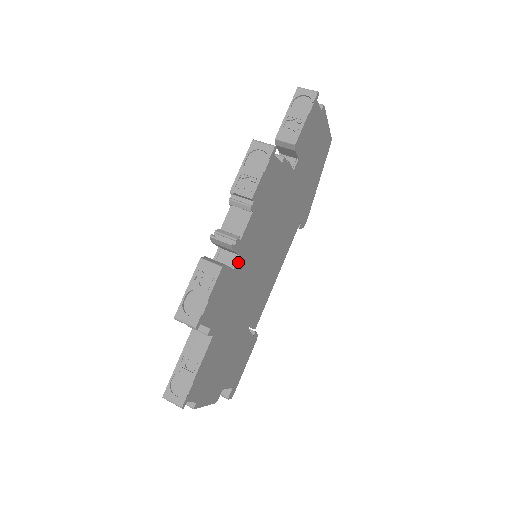
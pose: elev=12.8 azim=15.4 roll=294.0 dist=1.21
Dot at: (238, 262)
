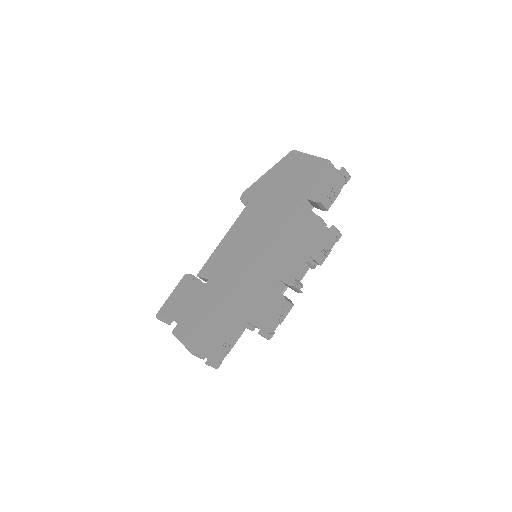
Dot at: (283, 289)
